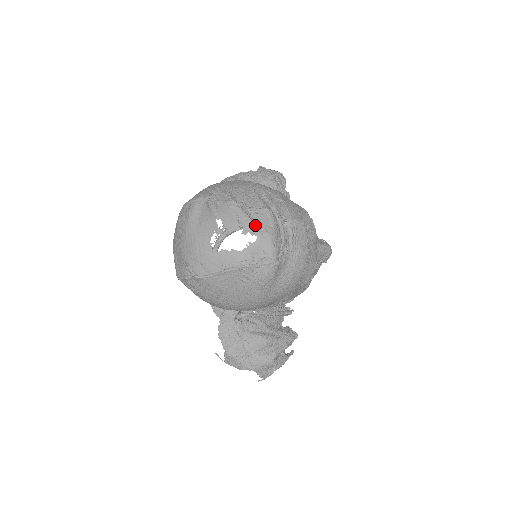
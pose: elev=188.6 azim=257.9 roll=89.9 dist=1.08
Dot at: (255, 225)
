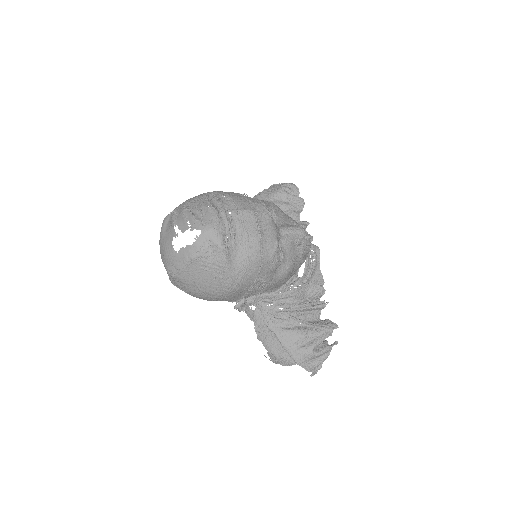
Dot at: (199, 222)
